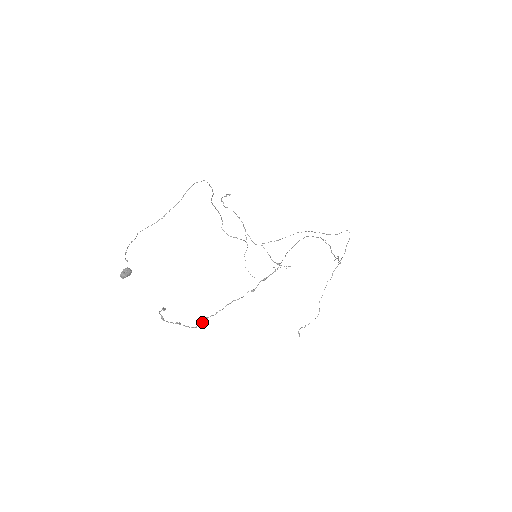
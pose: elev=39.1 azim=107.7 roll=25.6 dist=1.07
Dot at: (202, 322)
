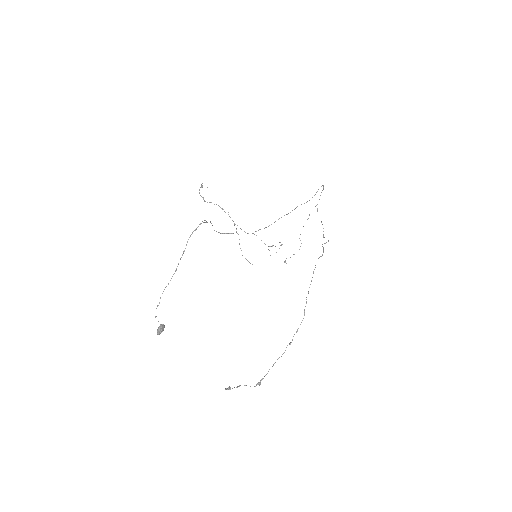
Dot at: (259, 383)
